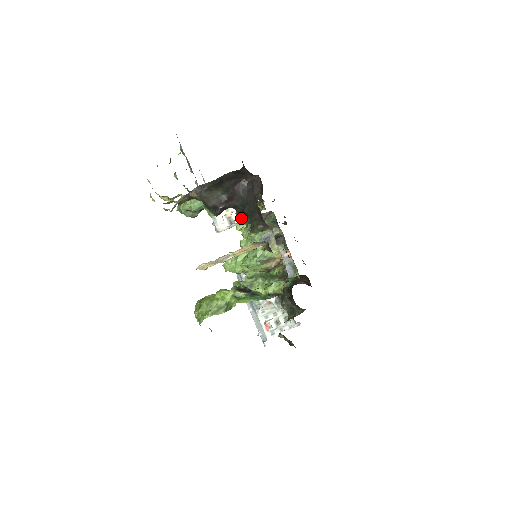
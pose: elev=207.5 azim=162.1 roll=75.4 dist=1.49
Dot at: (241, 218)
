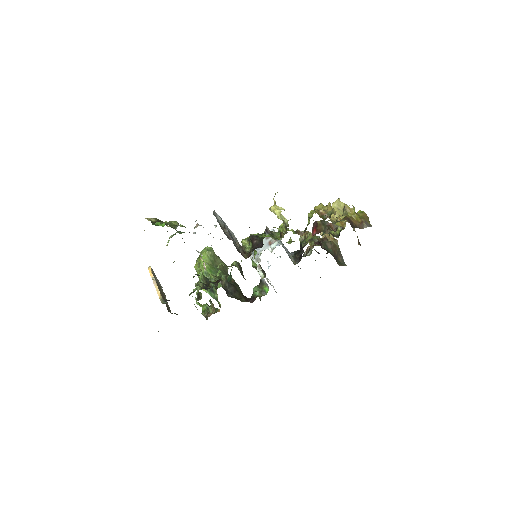
Dot at: occluded
